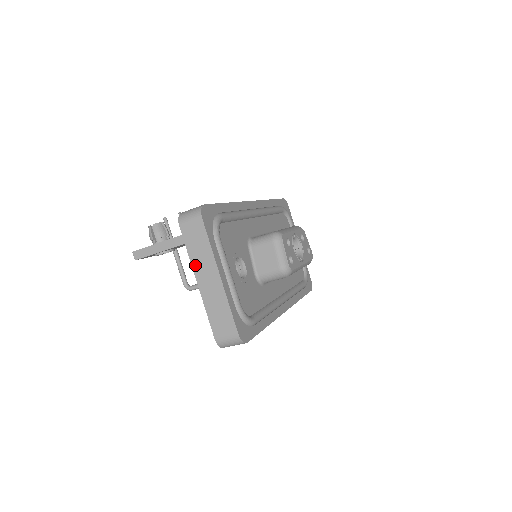
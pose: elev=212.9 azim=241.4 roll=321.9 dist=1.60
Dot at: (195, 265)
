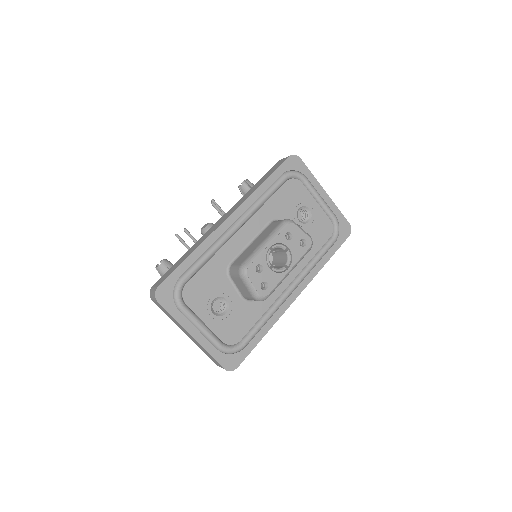
Dot at: occluded
